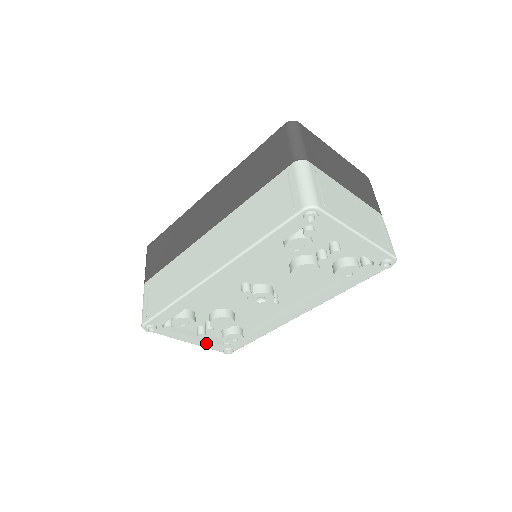
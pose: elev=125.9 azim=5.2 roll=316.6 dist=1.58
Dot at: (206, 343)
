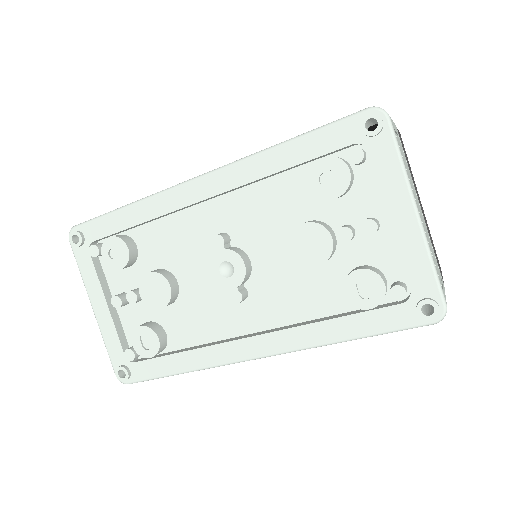
Dot at: (110, 330)
